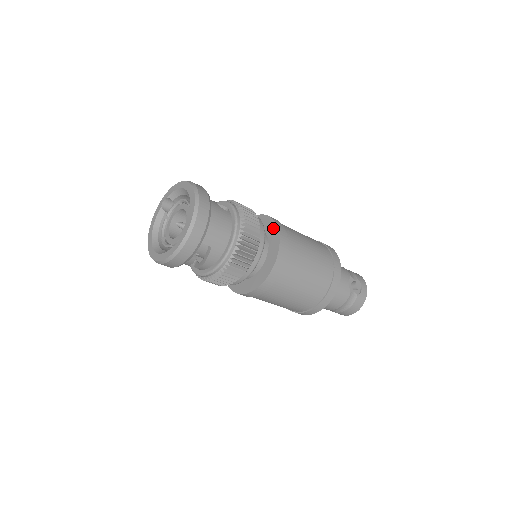
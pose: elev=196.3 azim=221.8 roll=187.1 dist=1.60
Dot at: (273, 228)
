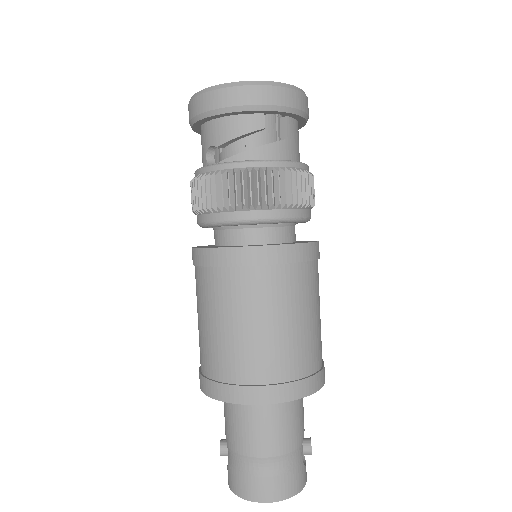
Dot at: occluded
